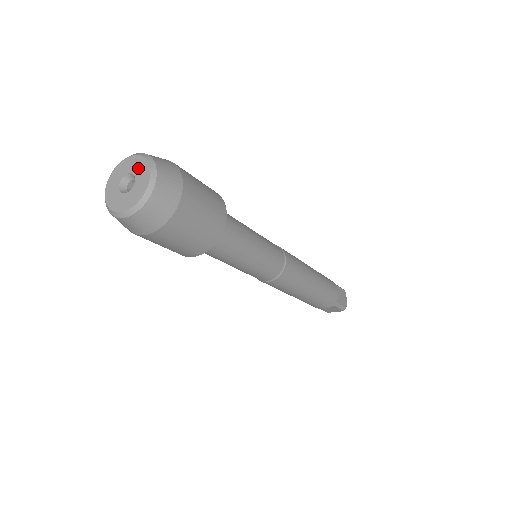
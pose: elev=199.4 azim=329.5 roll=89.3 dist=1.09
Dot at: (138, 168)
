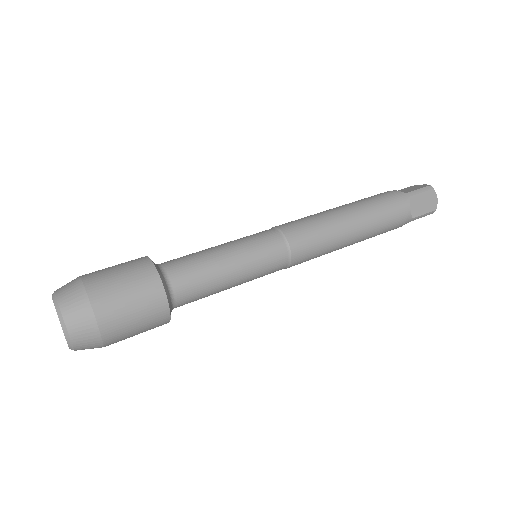
Dot at: occluded
